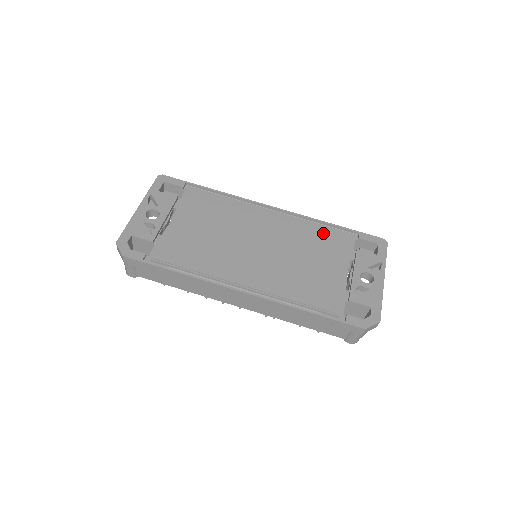
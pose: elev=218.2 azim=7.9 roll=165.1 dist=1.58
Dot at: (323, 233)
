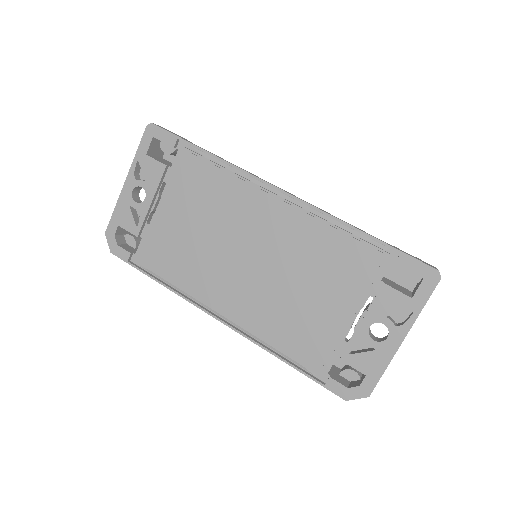
Dot at: (341, 248)
